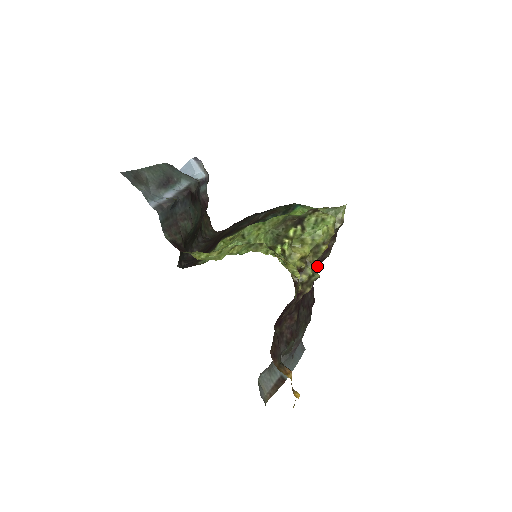
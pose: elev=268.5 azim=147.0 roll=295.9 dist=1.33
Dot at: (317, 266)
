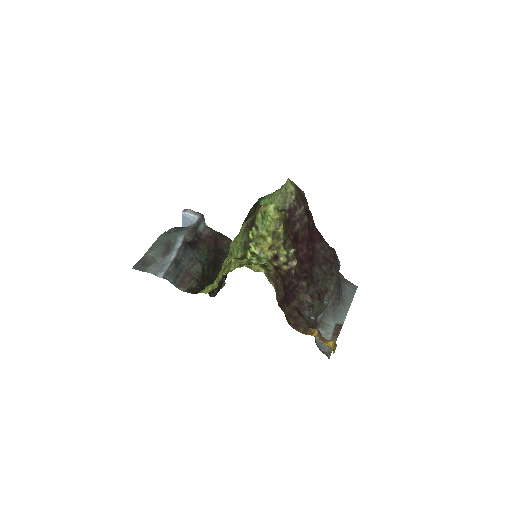
Dot at: (305, 232)
